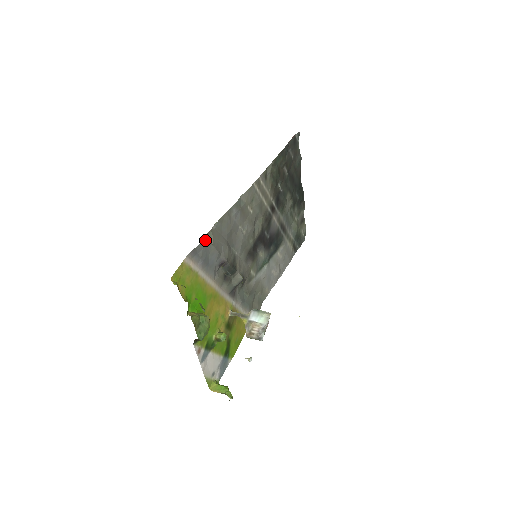
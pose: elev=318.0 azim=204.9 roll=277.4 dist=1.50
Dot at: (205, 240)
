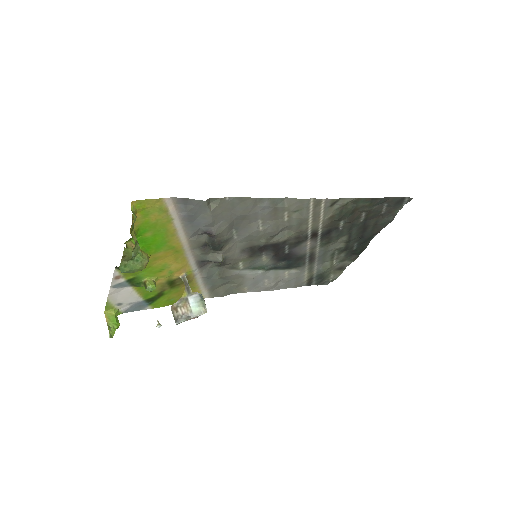
Dot at: (205, 201)
